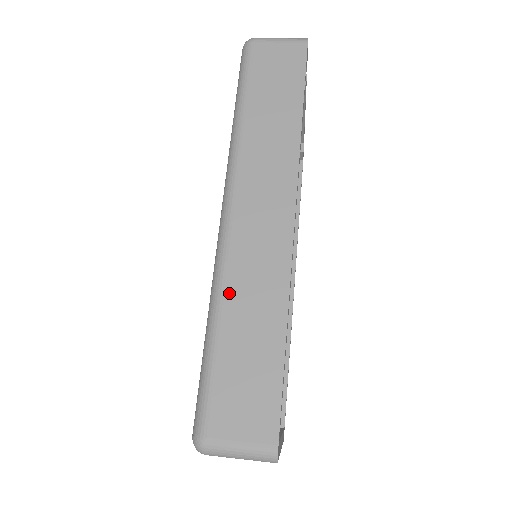
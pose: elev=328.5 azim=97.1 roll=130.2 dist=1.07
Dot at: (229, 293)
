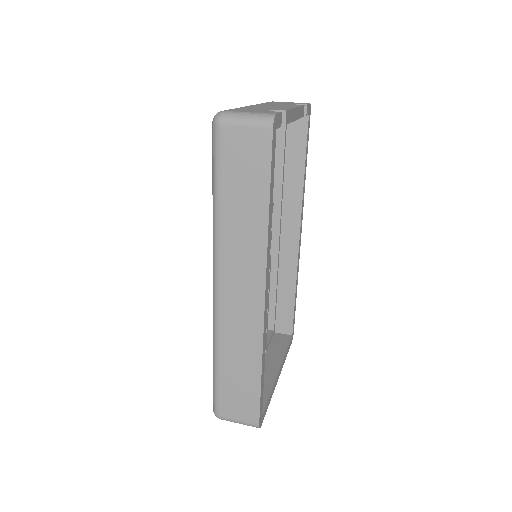
Dot at: (223, 345)
